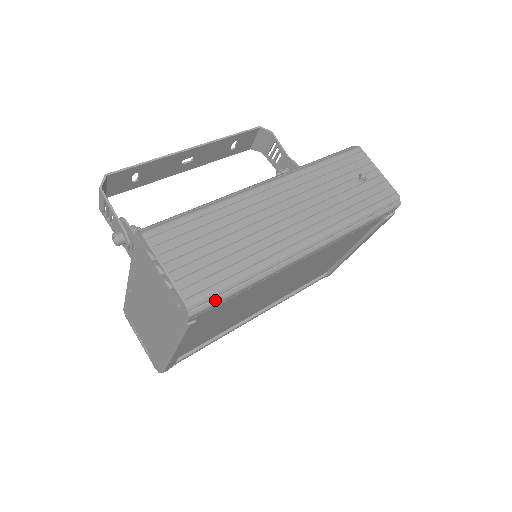
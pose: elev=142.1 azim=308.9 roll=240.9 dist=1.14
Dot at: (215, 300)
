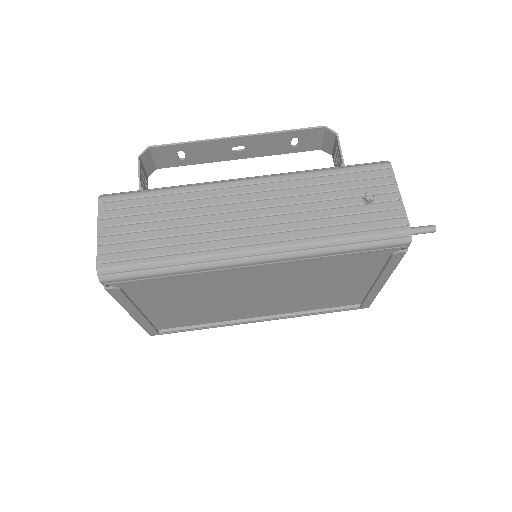
Dot at: (129, 274)
